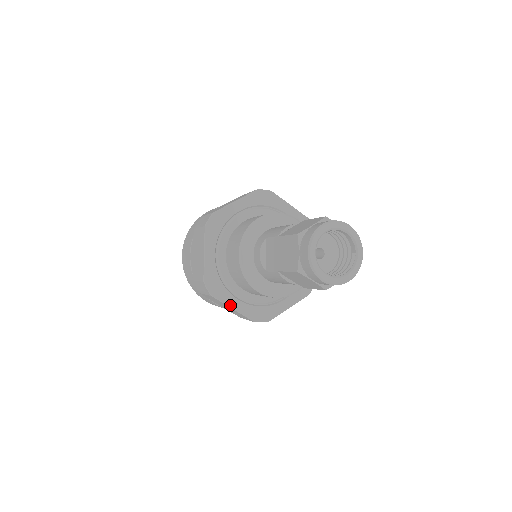
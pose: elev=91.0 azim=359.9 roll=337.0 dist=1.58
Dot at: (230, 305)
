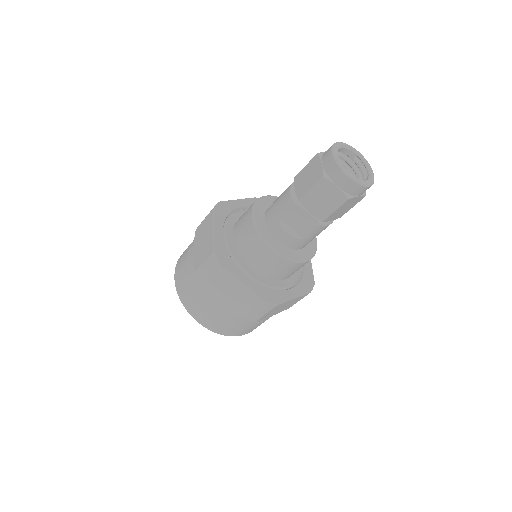
Dot at: (291, 298)
